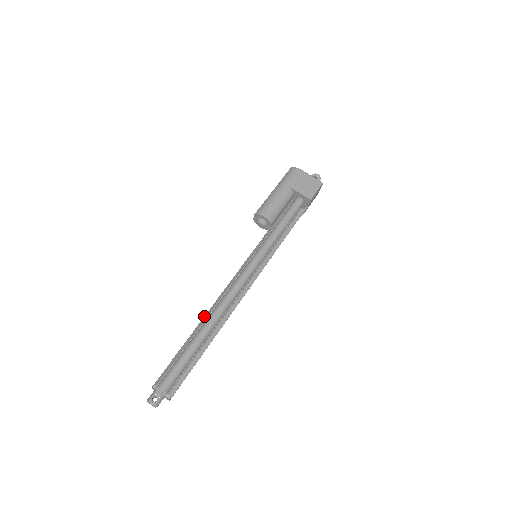
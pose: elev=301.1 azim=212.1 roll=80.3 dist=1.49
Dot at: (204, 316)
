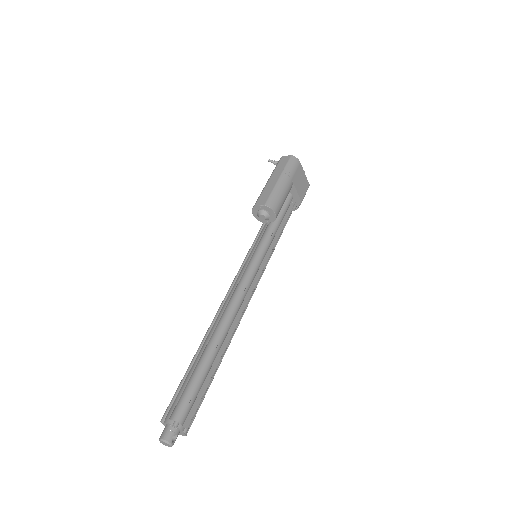
Dot at: (220, 330)
